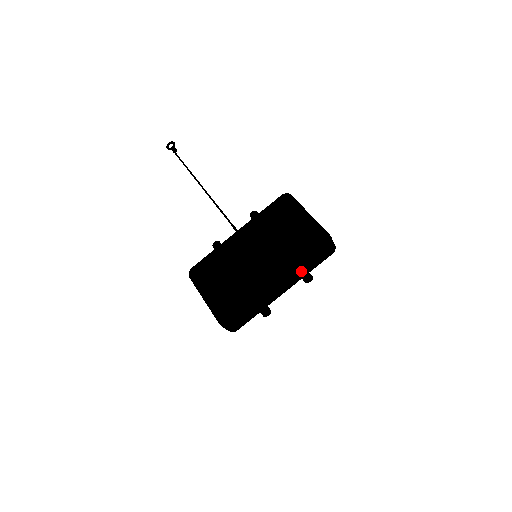
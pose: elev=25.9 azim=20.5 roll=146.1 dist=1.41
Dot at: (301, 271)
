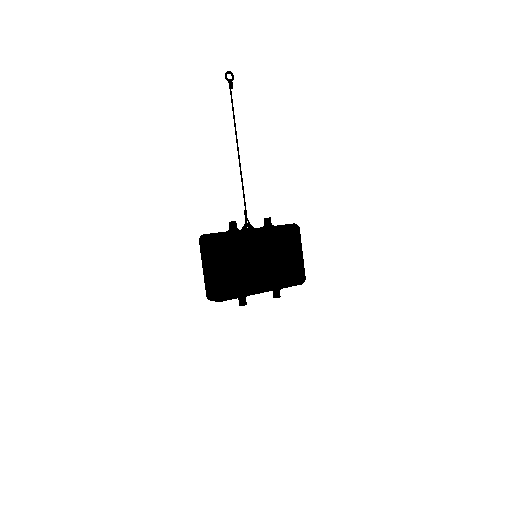
Dot at: (278, 290)
